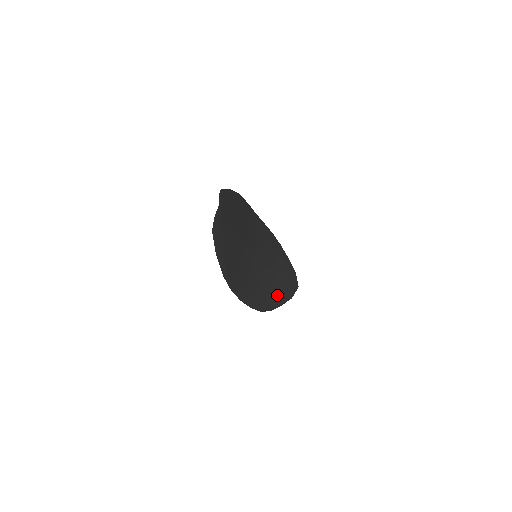
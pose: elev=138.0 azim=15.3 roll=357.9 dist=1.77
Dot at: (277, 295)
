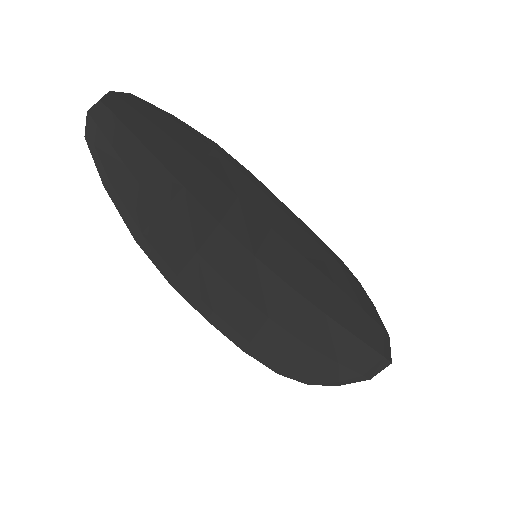
Dot at: (324, 356)
